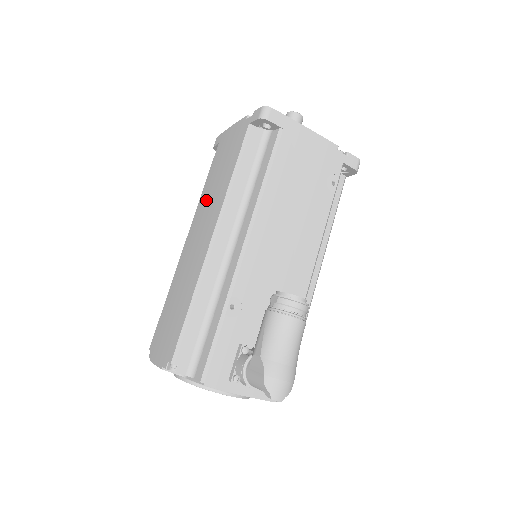
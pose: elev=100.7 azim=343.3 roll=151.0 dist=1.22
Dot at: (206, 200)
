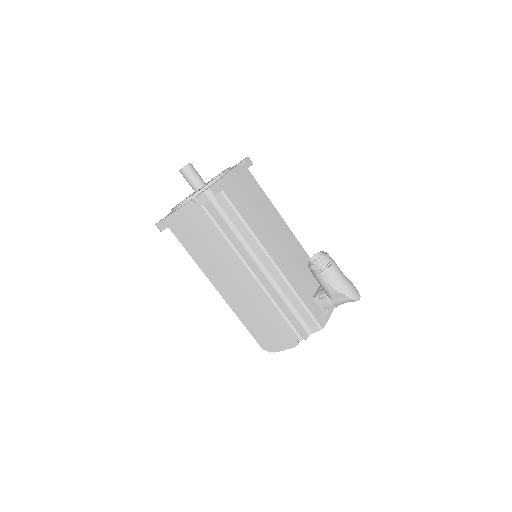
Dot at: (210, 262)
